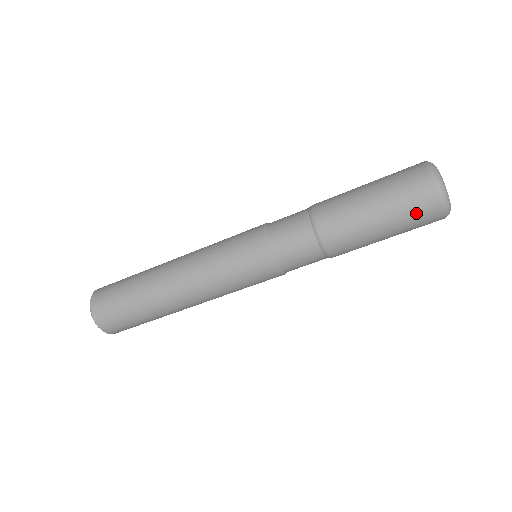
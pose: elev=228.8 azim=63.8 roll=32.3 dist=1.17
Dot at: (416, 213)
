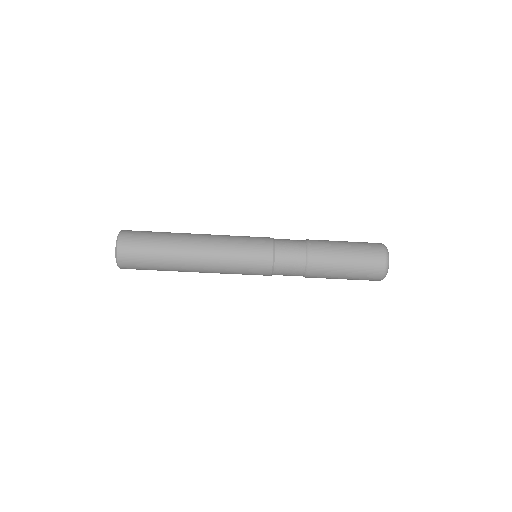
Dot at: (365, 279)
